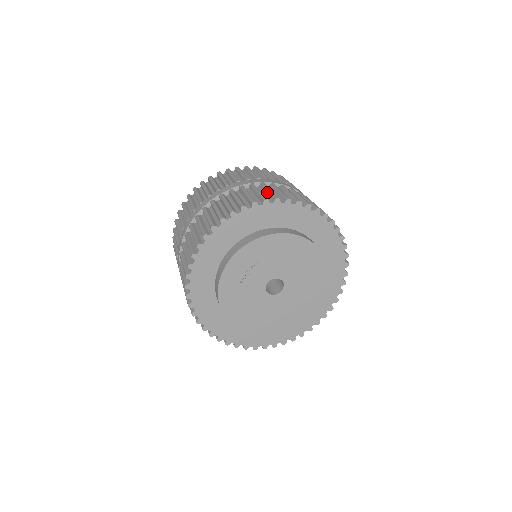
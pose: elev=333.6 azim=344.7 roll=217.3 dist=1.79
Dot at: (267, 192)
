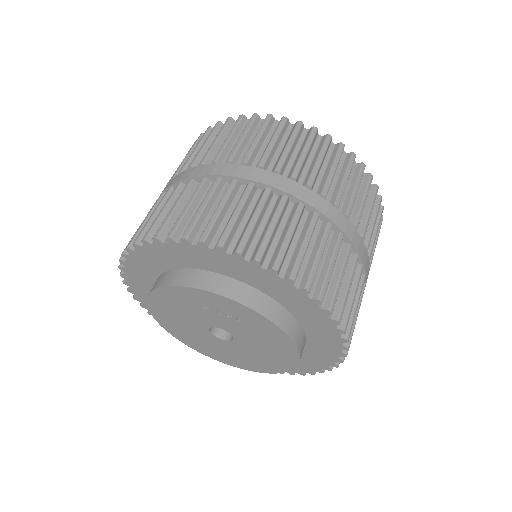
Dot at: (345, 287)
